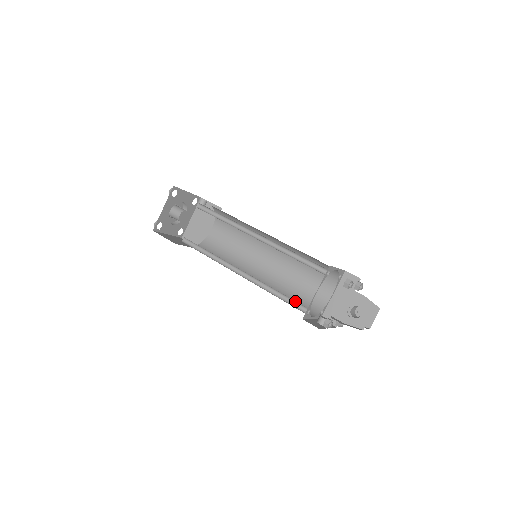
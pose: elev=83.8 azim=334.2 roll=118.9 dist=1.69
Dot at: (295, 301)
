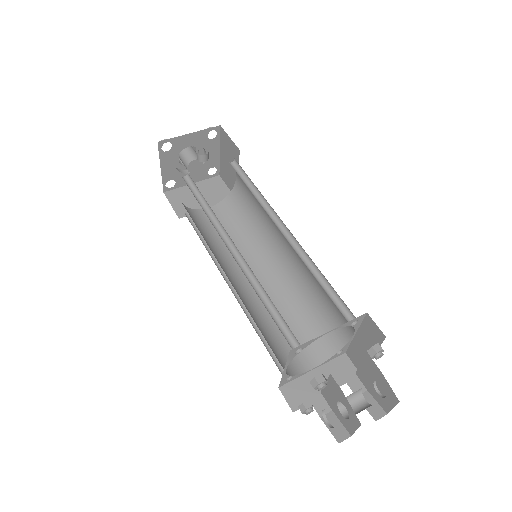
Dot at: (278, 354)
